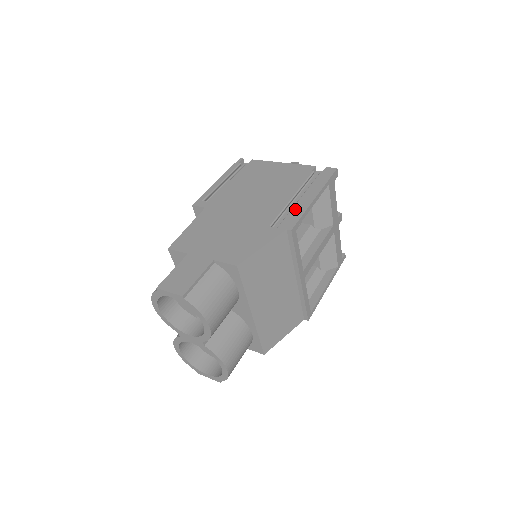
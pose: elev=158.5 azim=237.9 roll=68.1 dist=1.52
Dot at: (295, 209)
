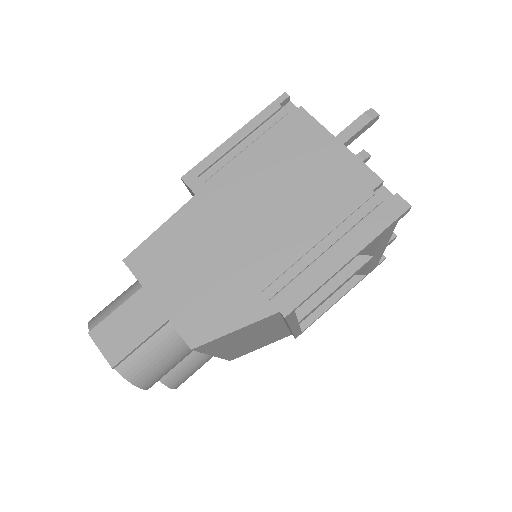
Dot at: (309, 273)
